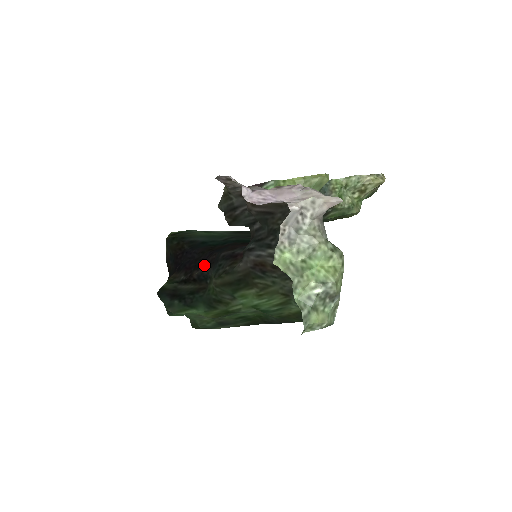
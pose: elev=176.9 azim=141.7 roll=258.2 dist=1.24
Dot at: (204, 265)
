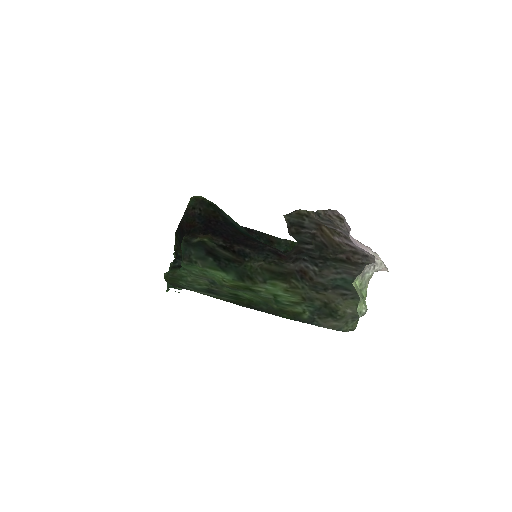
Dot at: (245, 245)
